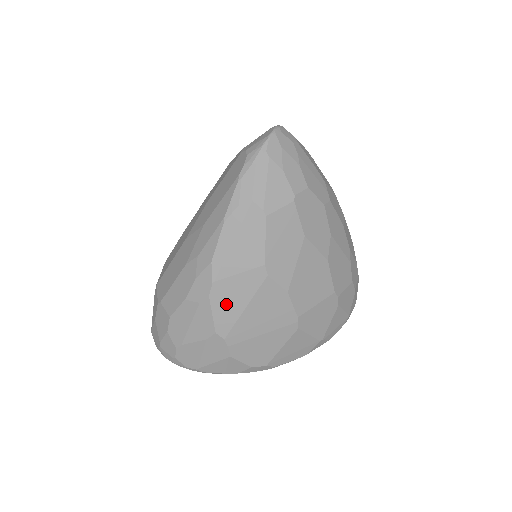
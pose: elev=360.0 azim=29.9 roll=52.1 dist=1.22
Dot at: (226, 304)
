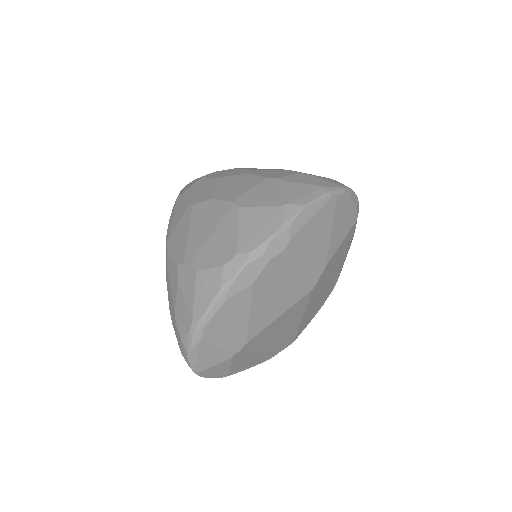
Dot at: (177, 244)
